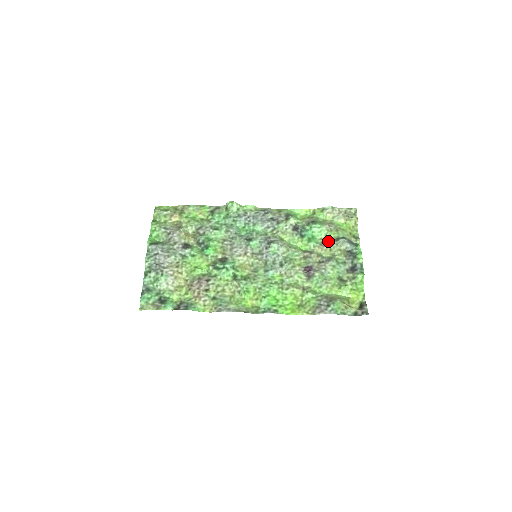
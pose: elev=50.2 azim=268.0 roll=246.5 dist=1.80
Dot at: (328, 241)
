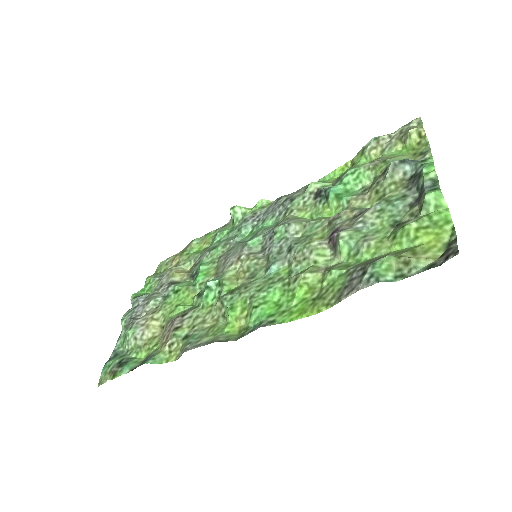
Dot at: (372, 183)
